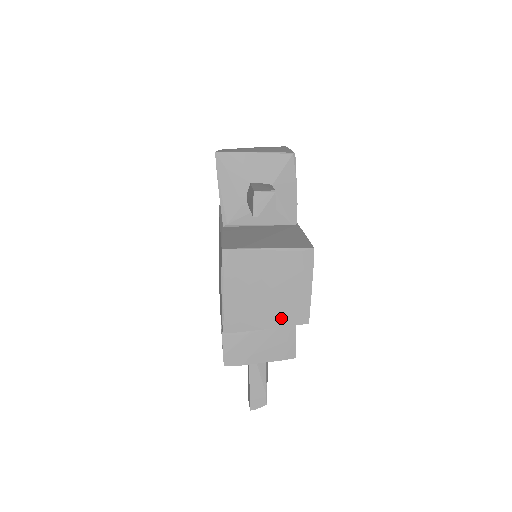
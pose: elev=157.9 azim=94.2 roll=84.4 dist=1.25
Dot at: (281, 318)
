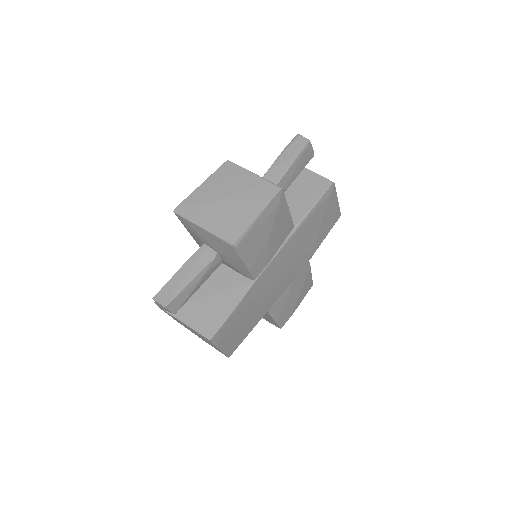
Dot at: occluded
